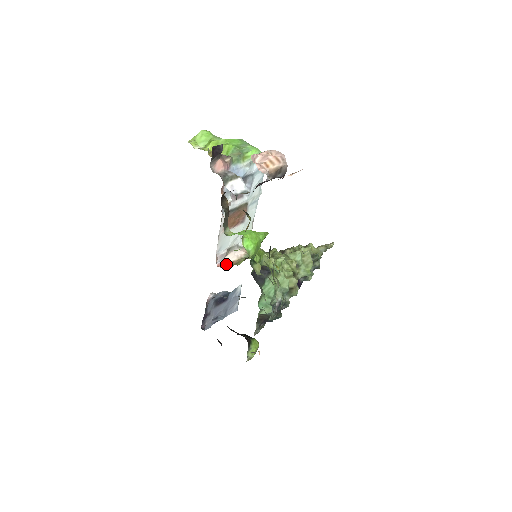
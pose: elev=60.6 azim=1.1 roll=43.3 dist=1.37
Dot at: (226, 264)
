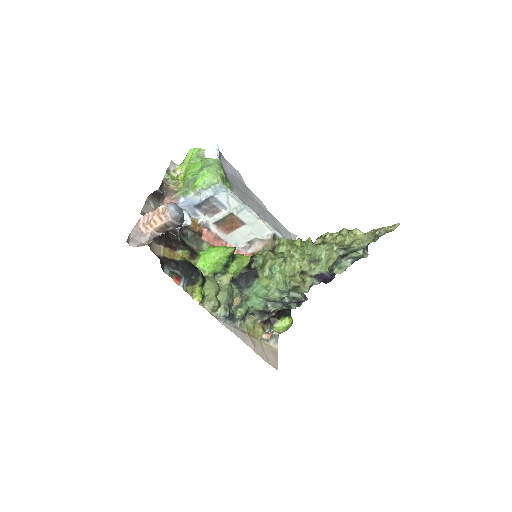
Dot at: (250, 254)
